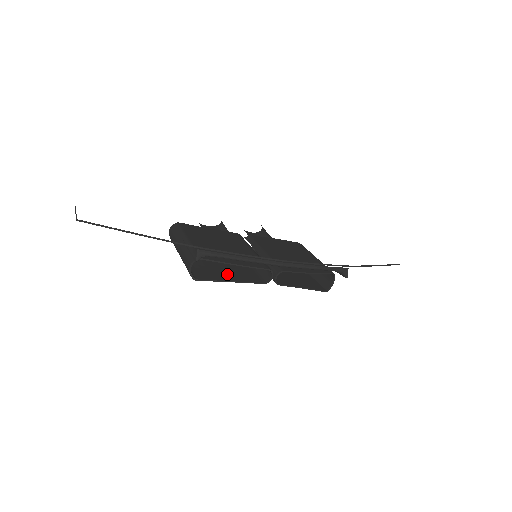
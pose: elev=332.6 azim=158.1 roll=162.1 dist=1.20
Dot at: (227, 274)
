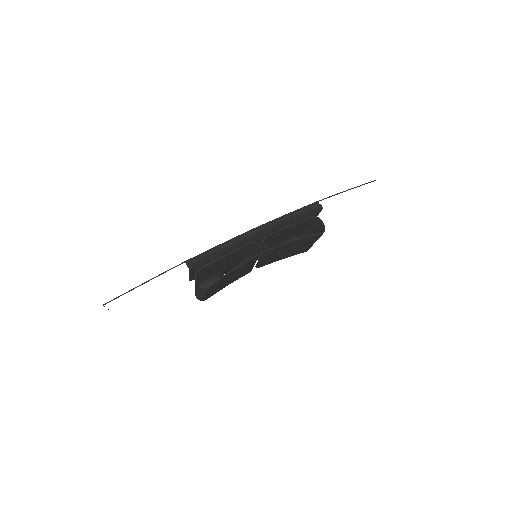
Dot at: (231, 272)
